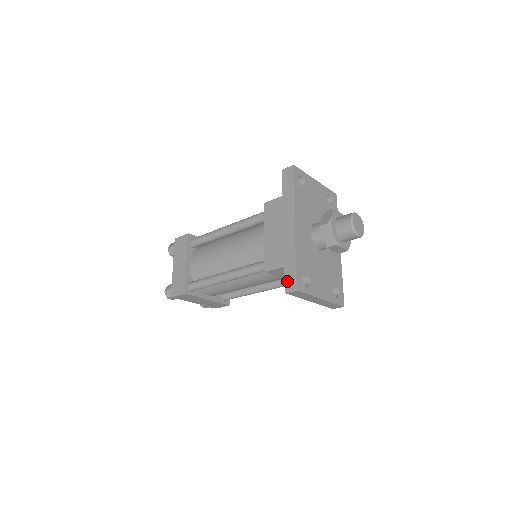
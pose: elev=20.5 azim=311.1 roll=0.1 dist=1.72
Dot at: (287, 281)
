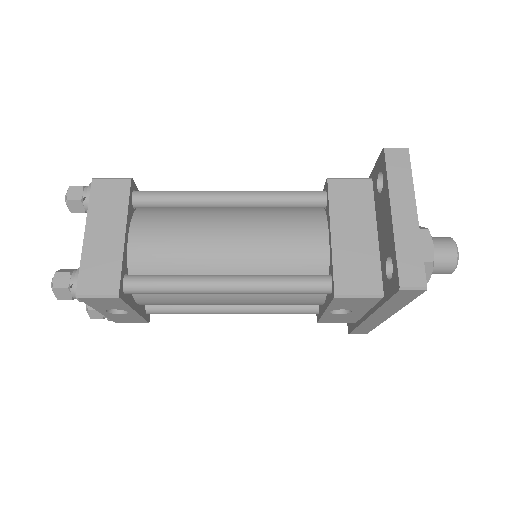
Dot at: occluded
